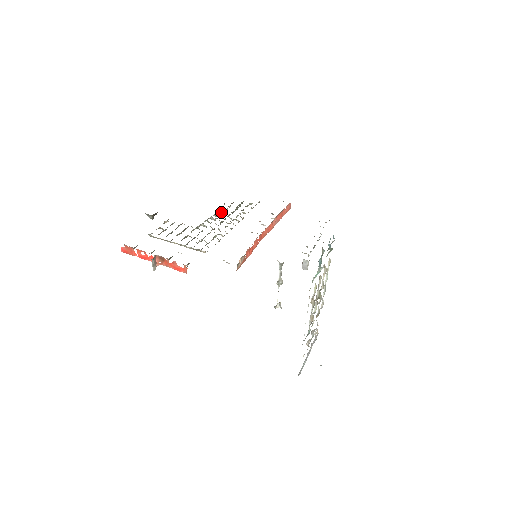
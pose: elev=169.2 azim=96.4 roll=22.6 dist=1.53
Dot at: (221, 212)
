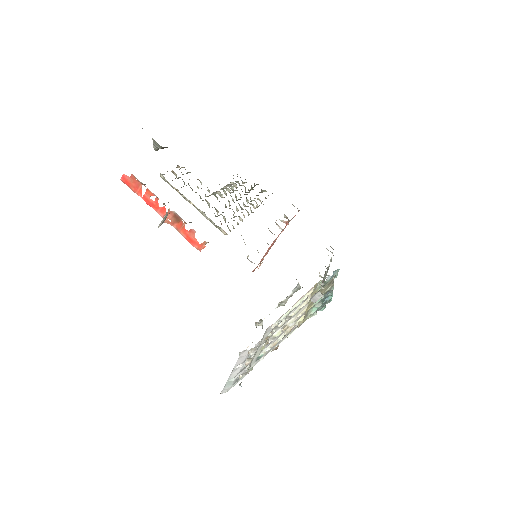
Dot at: (236, 186)
